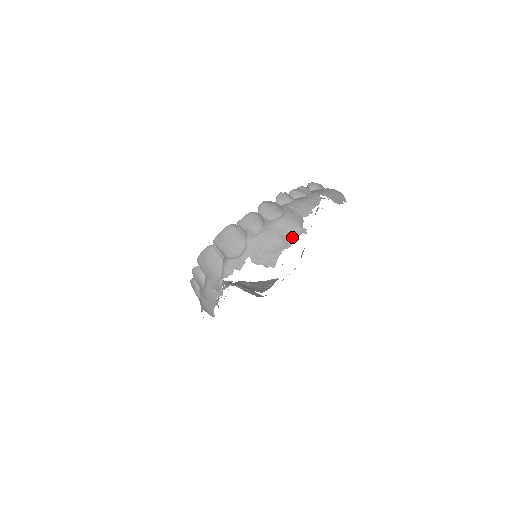
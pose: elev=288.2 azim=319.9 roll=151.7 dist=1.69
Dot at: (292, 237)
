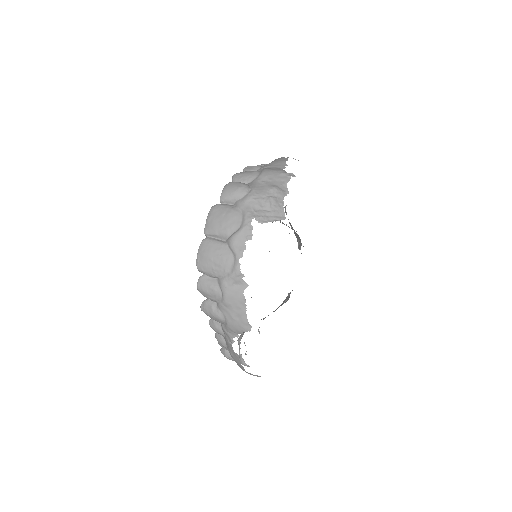
Dot at: (284, 183)
